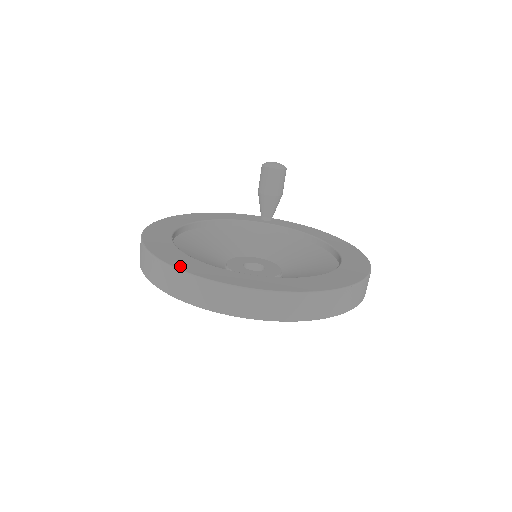
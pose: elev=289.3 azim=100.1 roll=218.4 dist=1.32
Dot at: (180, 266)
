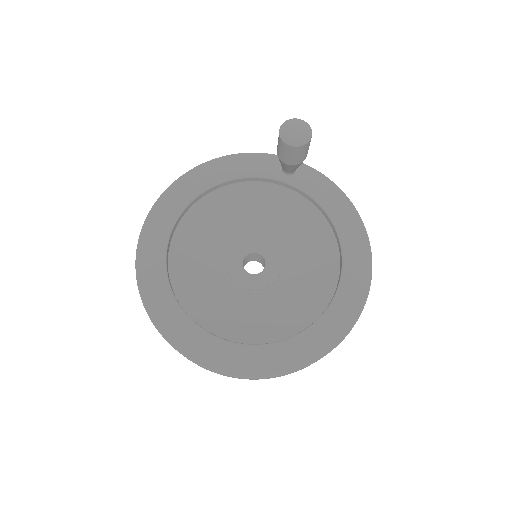
Dot at: (162, 327)
